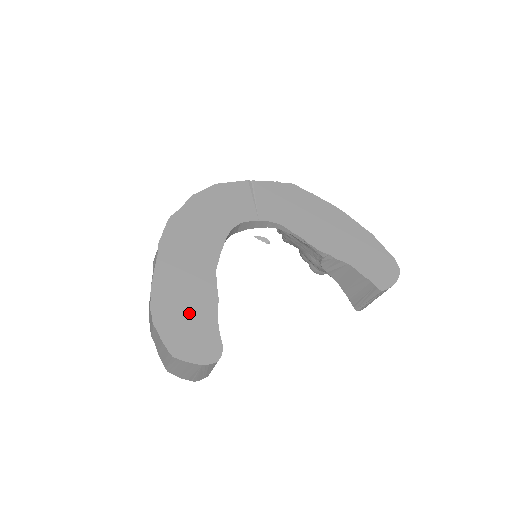
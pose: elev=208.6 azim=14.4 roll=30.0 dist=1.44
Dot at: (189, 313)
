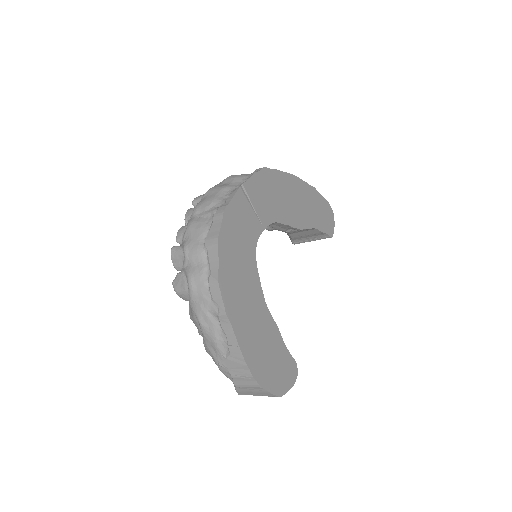
Dot at: (272, 356)
